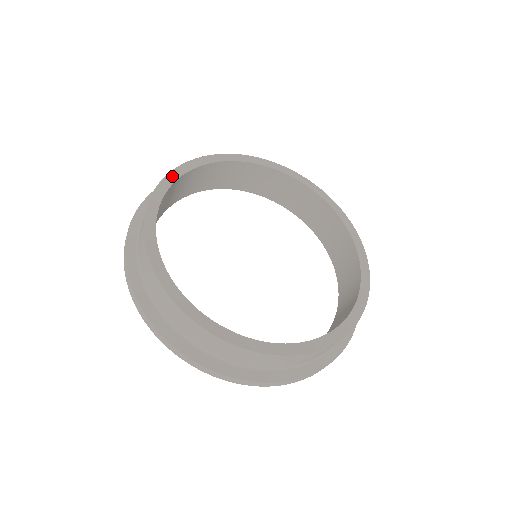
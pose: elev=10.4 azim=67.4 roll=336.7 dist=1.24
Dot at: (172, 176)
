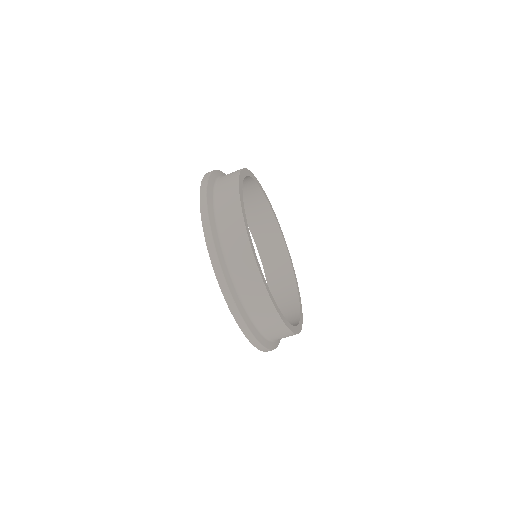
Dot at: (241, 179)
